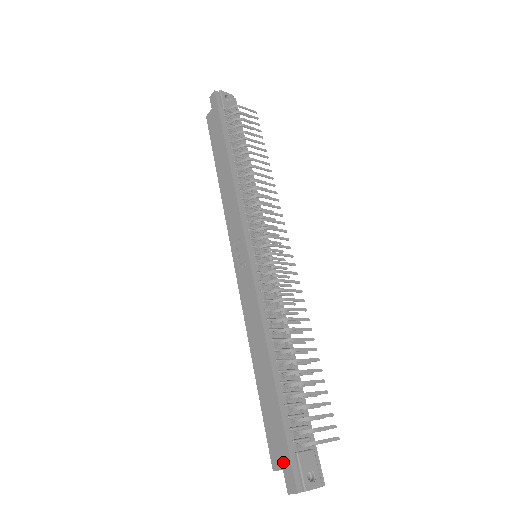
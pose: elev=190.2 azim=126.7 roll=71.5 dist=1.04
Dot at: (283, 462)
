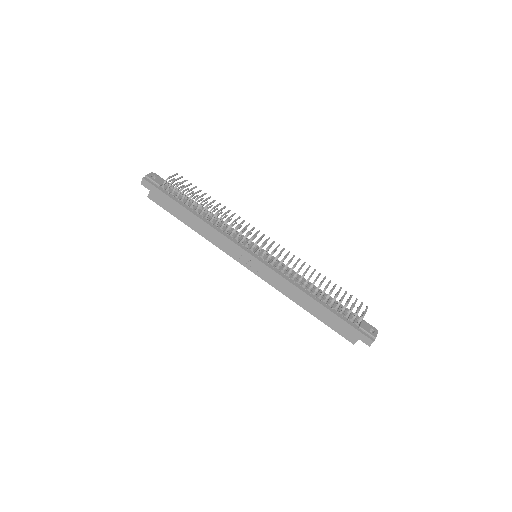
Dot at: (357, 336)
